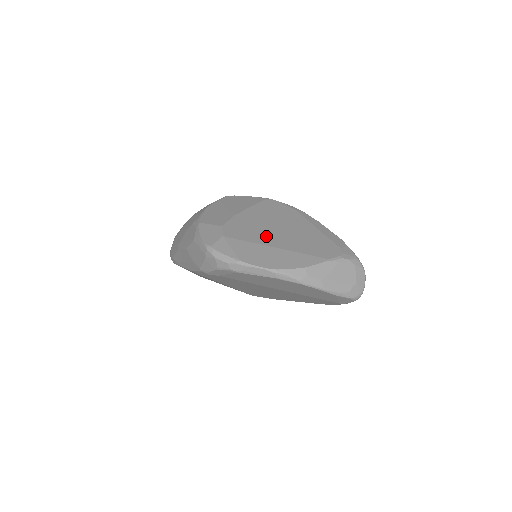
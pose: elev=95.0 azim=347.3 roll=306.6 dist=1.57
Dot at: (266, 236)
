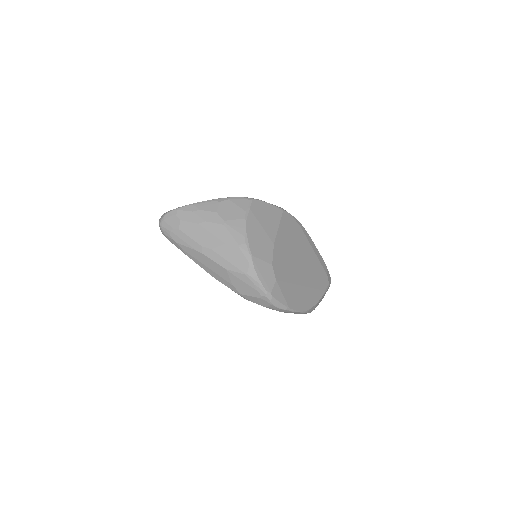
Dot at: (296, 272)
